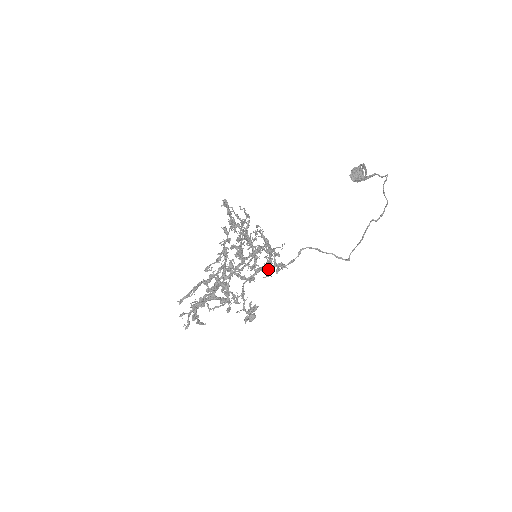
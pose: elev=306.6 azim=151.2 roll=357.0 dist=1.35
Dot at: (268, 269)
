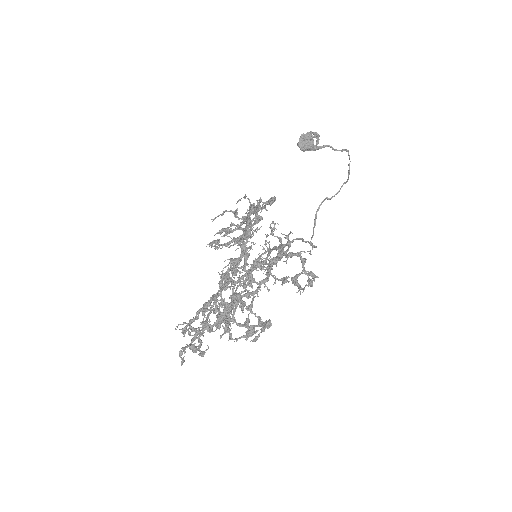
Dot at: (296, 280)
